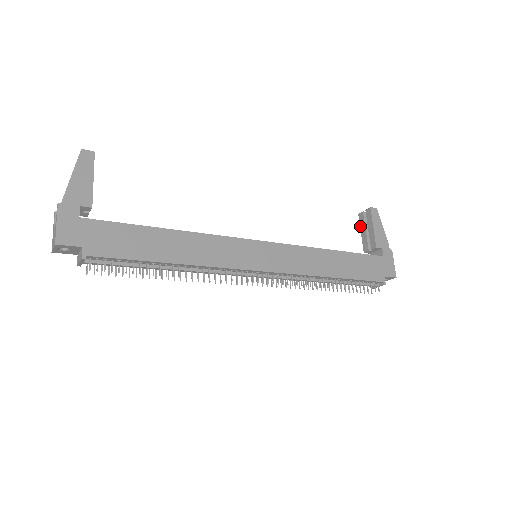
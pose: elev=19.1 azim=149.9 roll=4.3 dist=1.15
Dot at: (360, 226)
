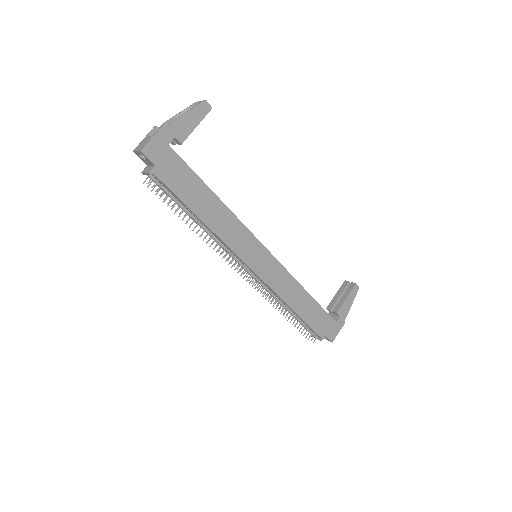
Dot at: (339, 289)
